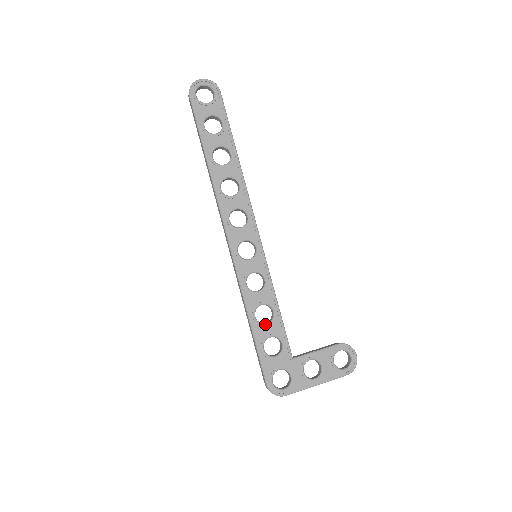
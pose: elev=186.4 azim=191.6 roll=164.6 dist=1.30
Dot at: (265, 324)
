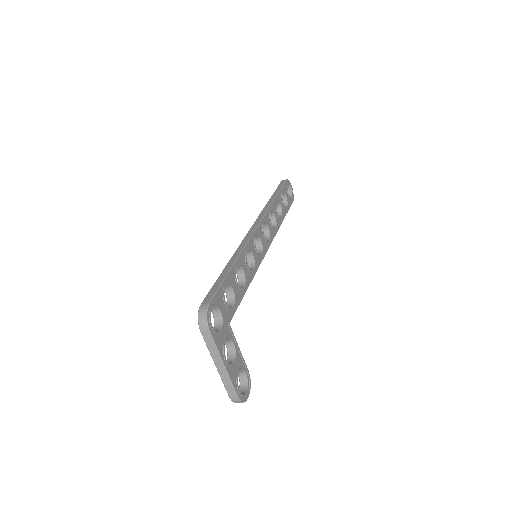
Dot at: occluded
